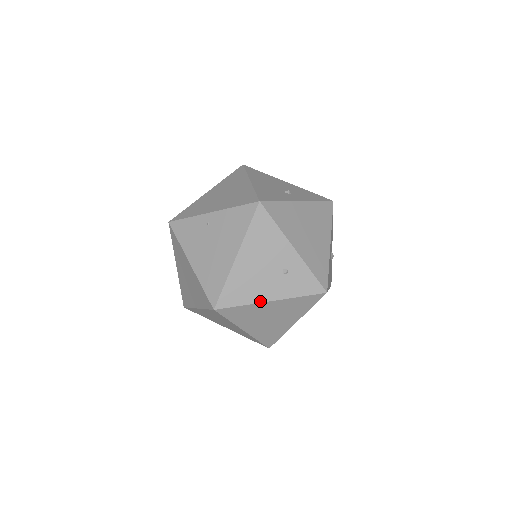
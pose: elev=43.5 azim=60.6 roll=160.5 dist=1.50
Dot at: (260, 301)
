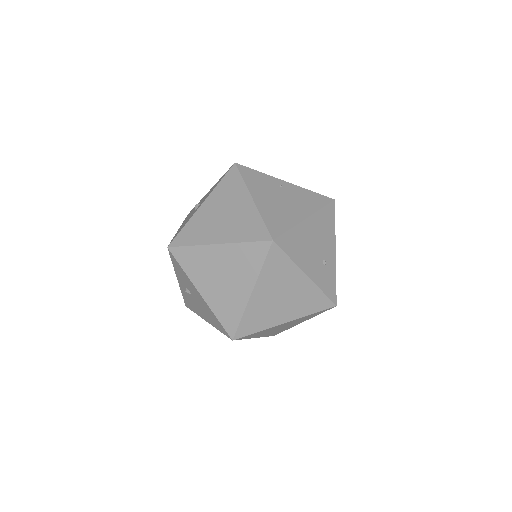
Dot at: (301, 268)
